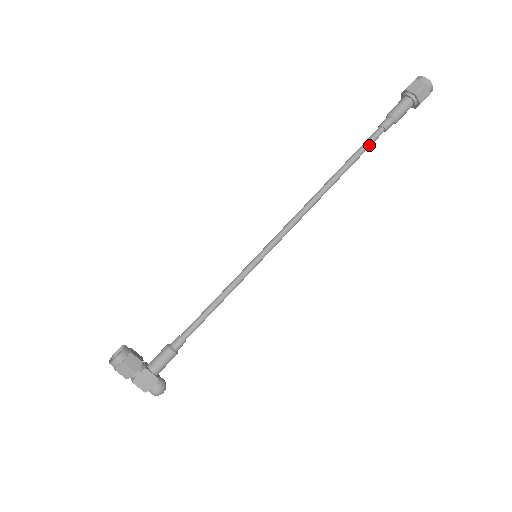
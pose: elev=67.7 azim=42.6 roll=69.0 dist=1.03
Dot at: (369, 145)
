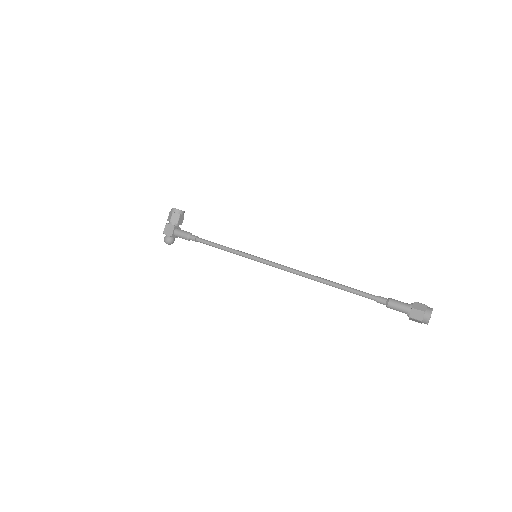
Dot at: (360, 294)
